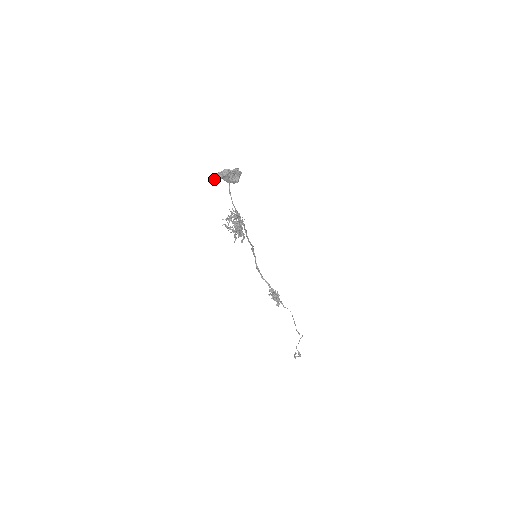
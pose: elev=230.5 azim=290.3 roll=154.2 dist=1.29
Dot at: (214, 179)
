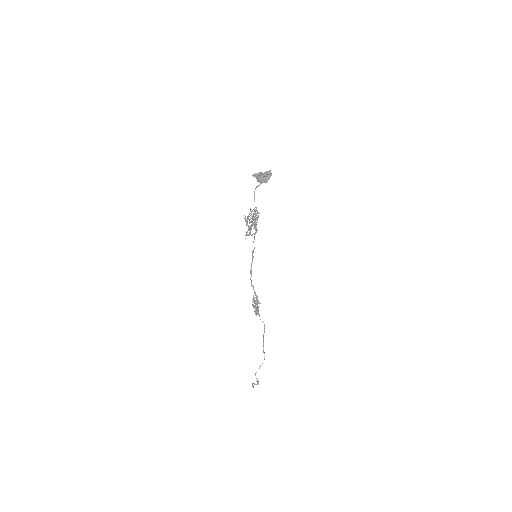
Dot at: (253, 176)
